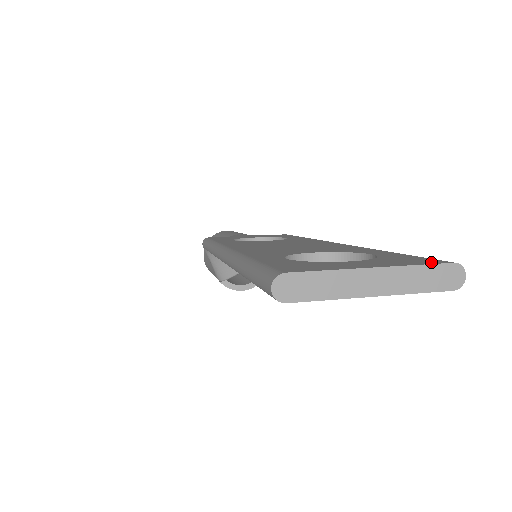
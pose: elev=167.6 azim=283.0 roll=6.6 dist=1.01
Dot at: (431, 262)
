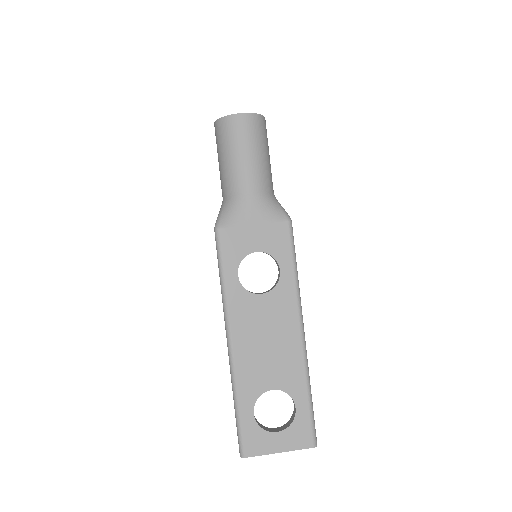
Dot at: (306, 445)
